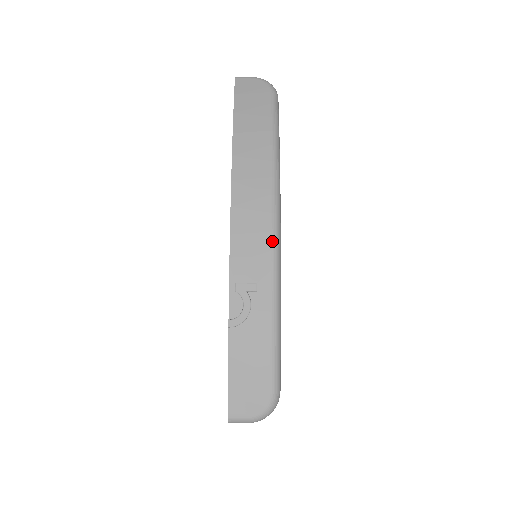
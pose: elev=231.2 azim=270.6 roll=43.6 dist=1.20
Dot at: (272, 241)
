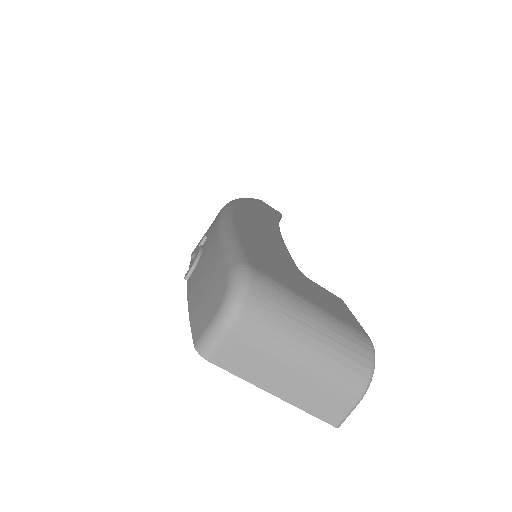
Dot at: (220, 211)
